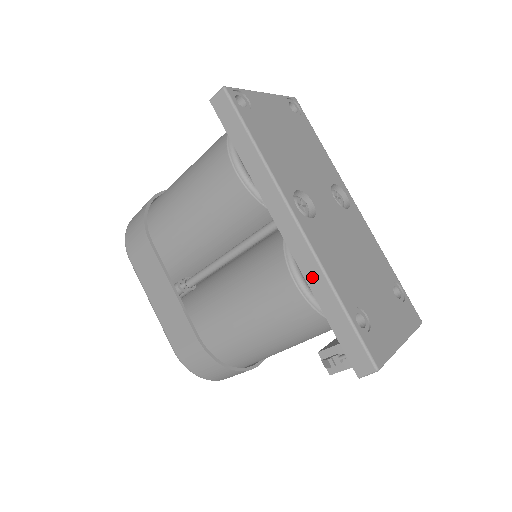
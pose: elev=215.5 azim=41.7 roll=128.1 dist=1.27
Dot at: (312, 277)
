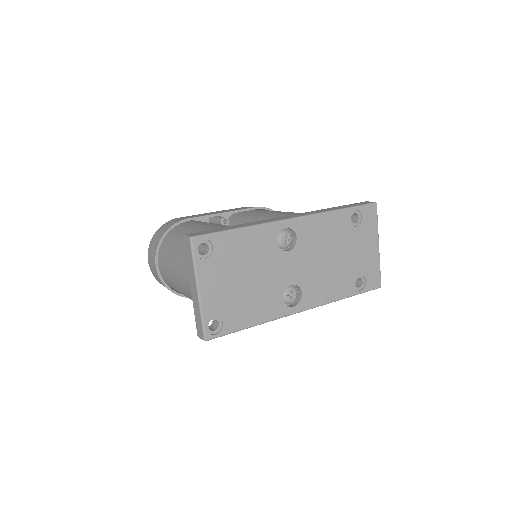
Dot at: occluded
